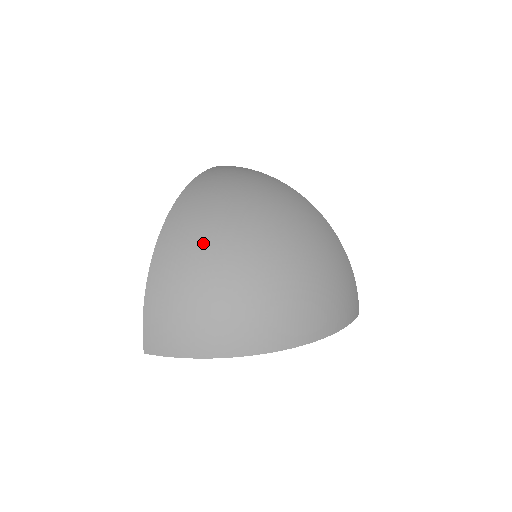
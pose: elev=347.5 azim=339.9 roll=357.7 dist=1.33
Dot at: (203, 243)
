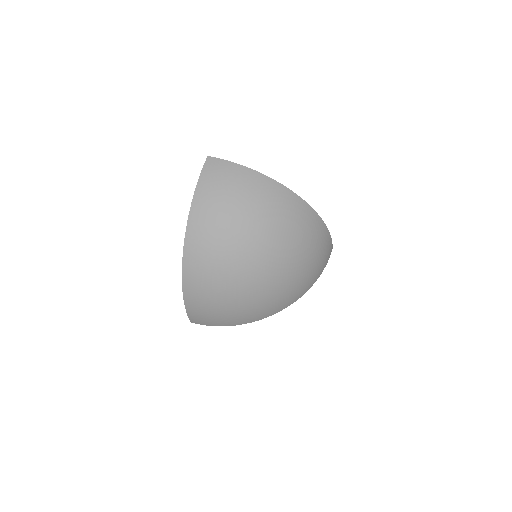
Dot at: (218, 273)
